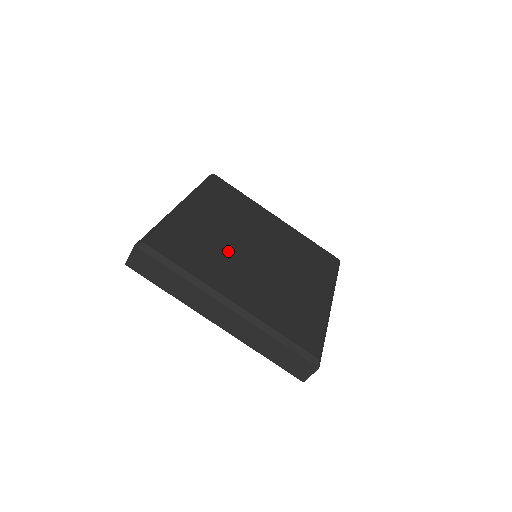
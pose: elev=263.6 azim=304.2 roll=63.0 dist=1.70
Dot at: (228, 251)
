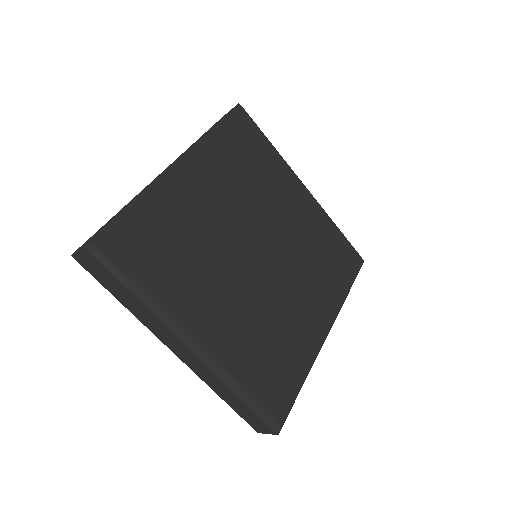
Dot at: (218, 254)
